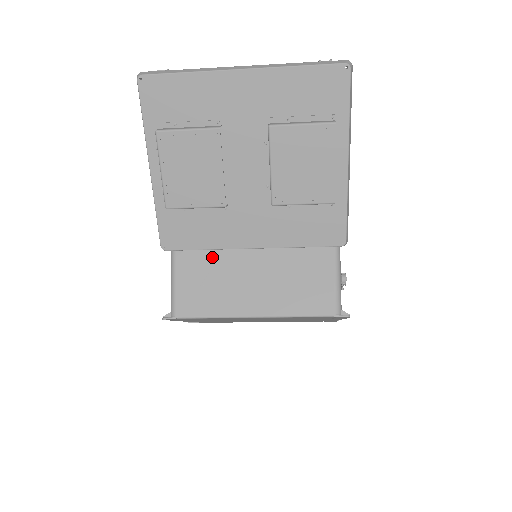
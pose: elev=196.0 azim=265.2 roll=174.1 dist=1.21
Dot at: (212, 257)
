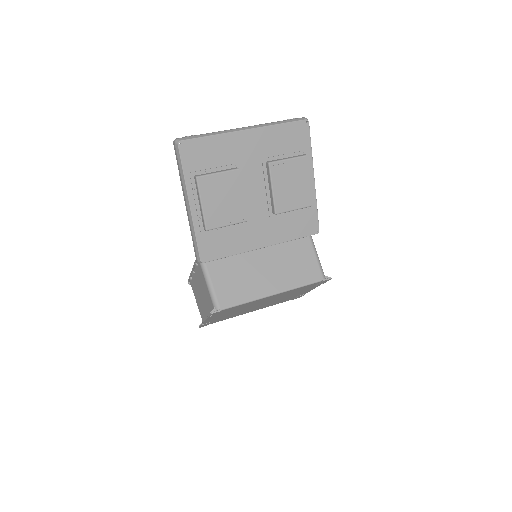
Dot at: (233, 261)
